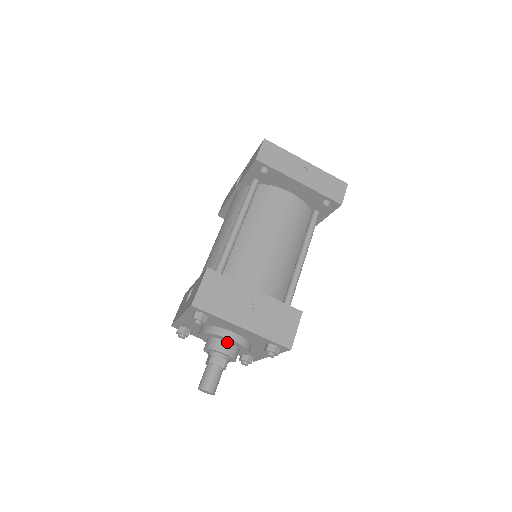
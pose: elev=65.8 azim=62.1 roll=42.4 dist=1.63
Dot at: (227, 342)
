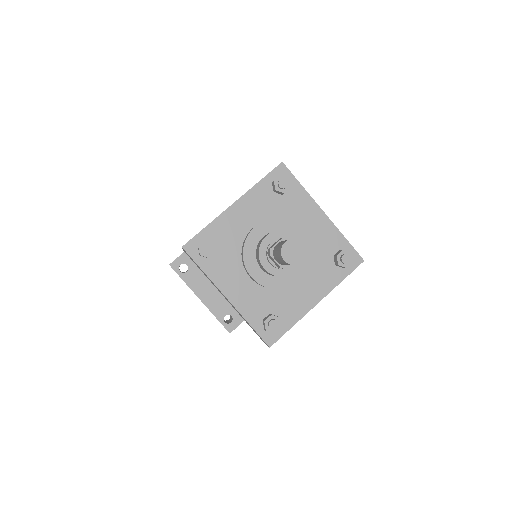
Dot at: occluded
